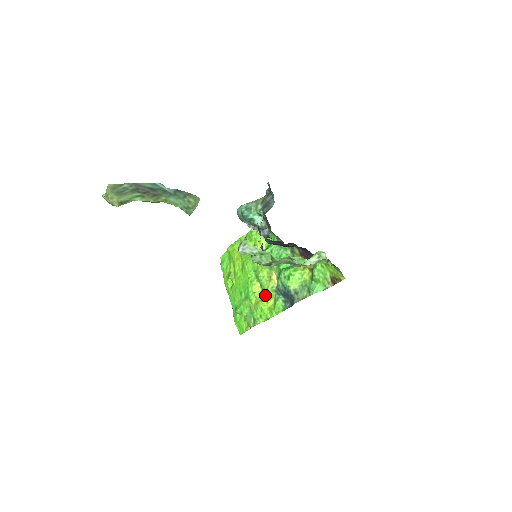
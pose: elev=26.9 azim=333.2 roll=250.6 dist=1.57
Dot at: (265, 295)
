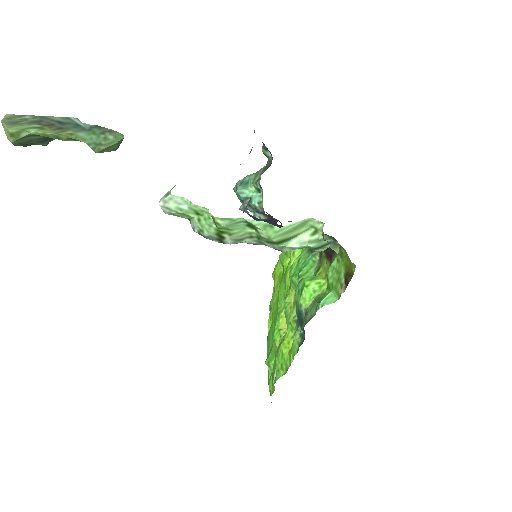
Dot at: (288, 331)
